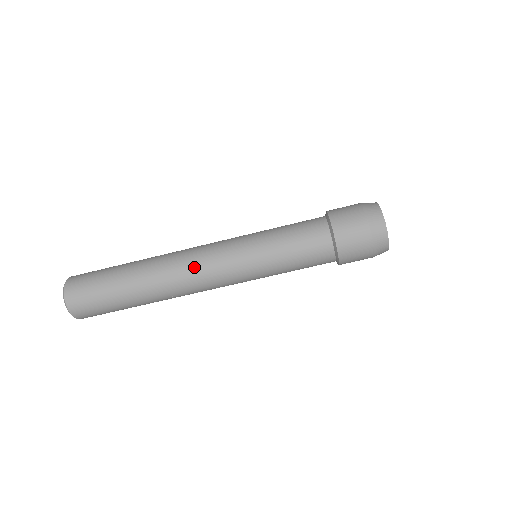
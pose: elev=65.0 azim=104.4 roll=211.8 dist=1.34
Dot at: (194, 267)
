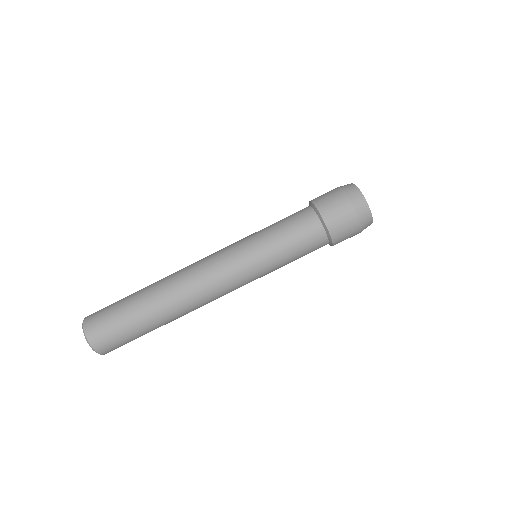
Dot at: (205, 282)
